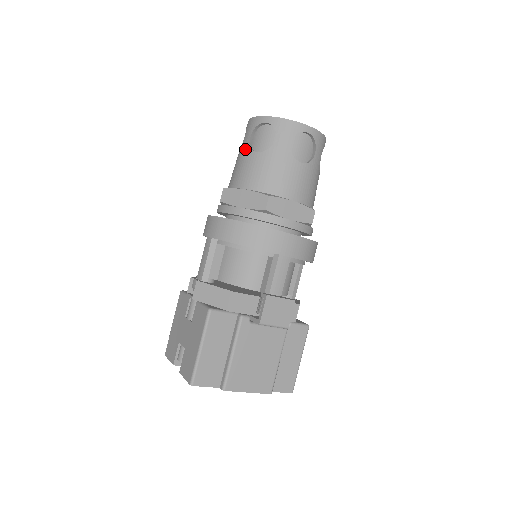
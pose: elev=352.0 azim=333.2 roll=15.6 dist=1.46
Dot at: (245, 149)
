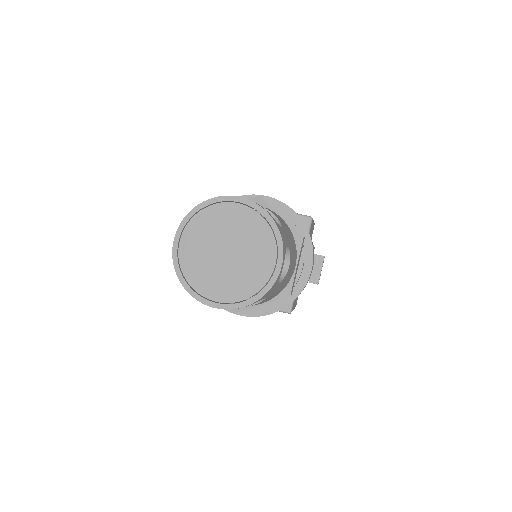
Dot at: occluded
